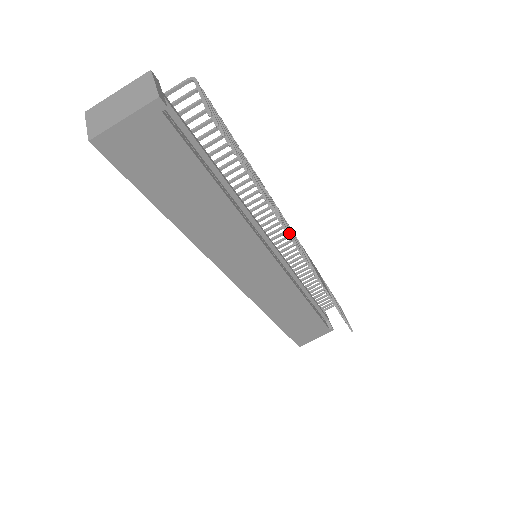
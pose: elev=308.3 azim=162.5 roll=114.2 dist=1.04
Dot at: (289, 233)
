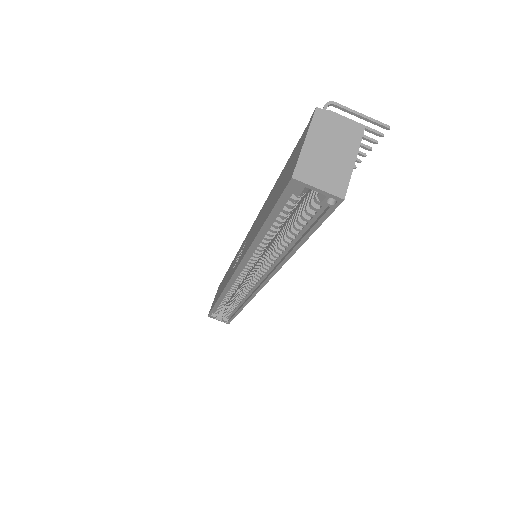
Dot at: occluded
